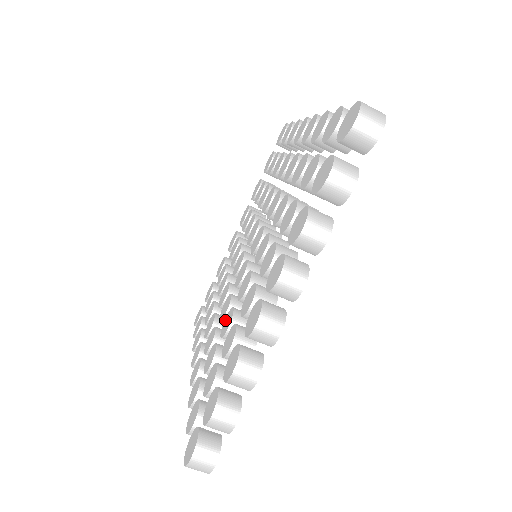
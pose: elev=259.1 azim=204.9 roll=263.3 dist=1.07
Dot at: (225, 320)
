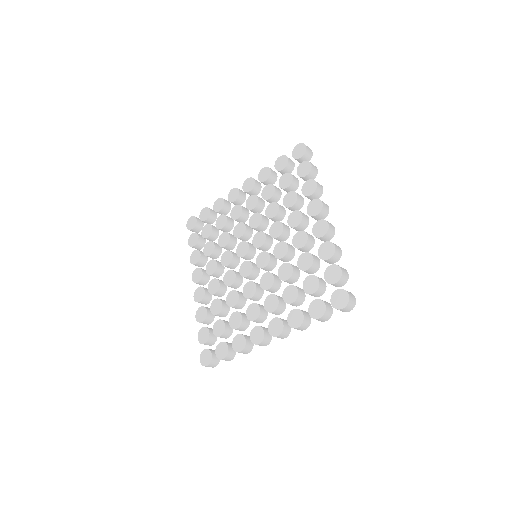
Dot at: (230, 294)
